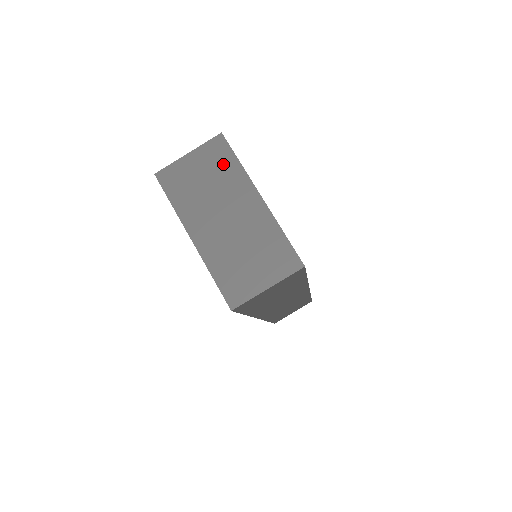
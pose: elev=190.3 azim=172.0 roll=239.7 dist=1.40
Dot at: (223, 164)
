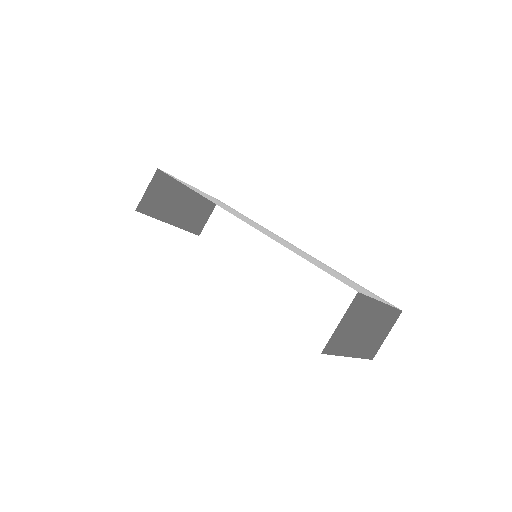
Dot at: (361, 308)
